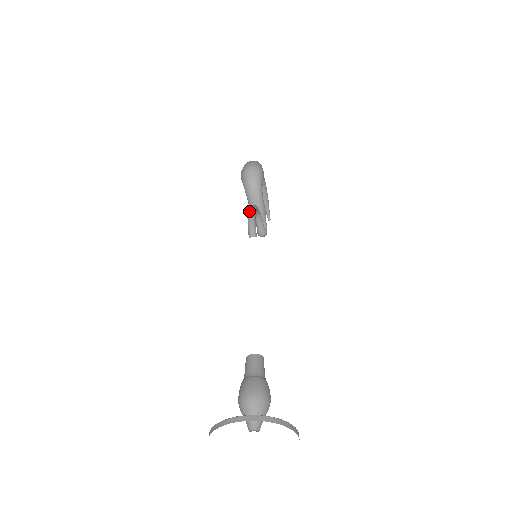
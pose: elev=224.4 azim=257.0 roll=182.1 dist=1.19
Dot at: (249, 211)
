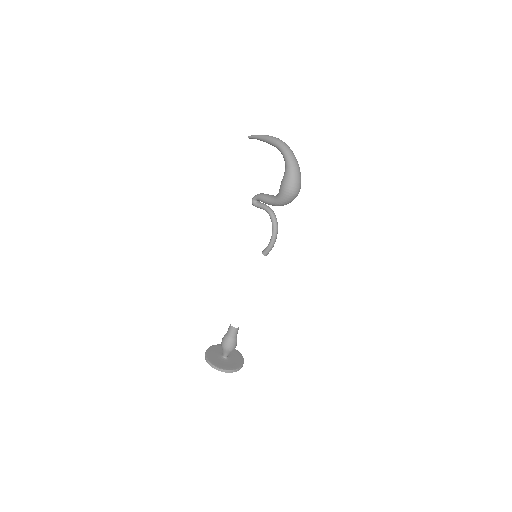
Dot at: (275, 237)
